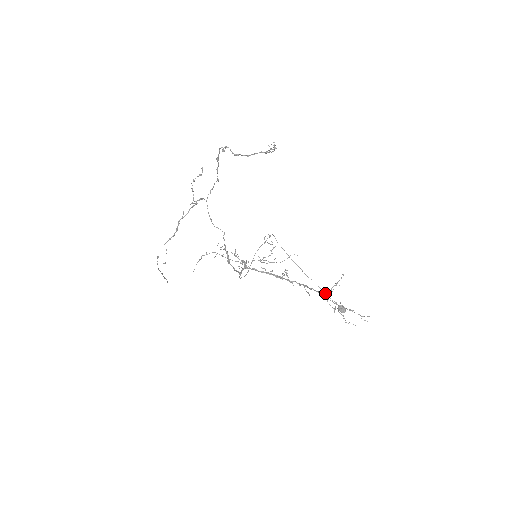
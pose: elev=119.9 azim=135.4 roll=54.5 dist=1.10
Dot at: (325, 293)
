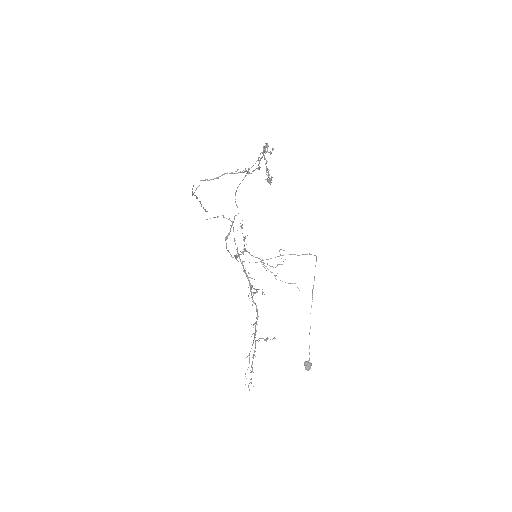
Dot at: (254, 336)
